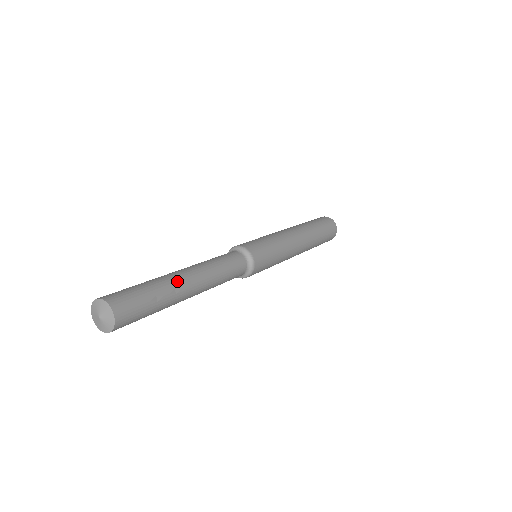
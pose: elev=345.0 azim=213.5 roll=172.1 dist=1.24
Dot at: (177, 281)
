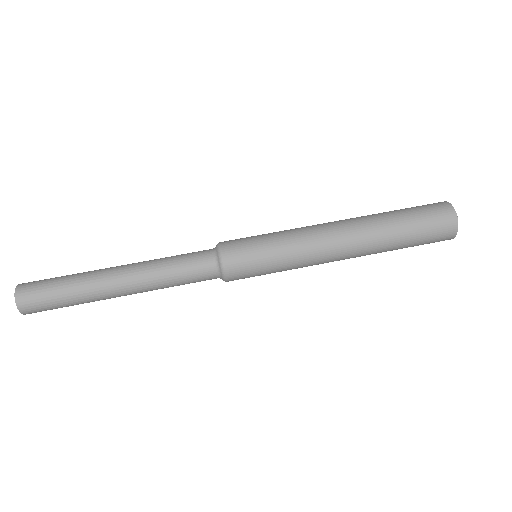
Dot at: (104, 298)
